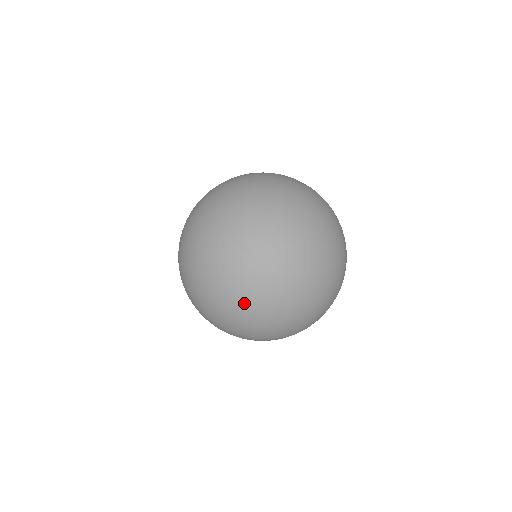
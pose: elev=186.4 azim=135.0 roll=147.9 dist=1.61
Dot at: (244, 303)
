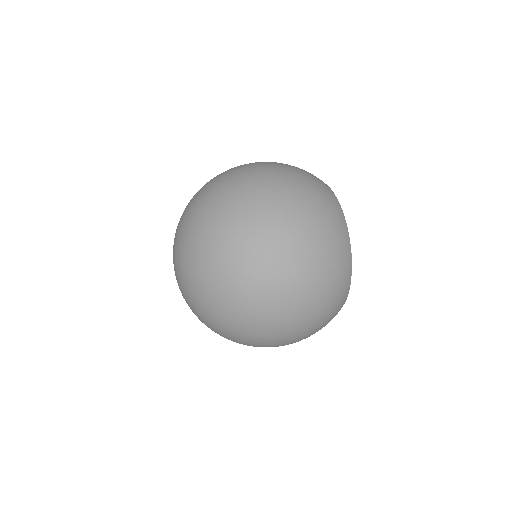
Dot at: occluded
